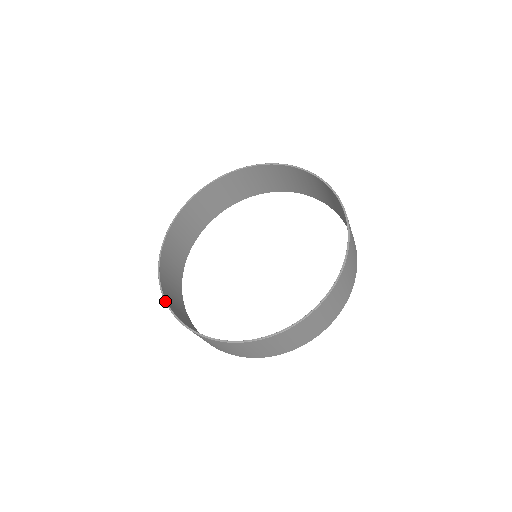
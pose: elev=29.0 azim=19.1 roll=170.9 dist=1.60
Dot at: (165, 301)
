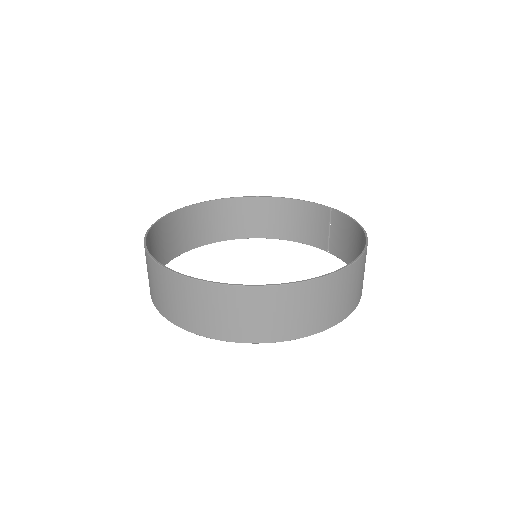
Dot at: (186, 275)
